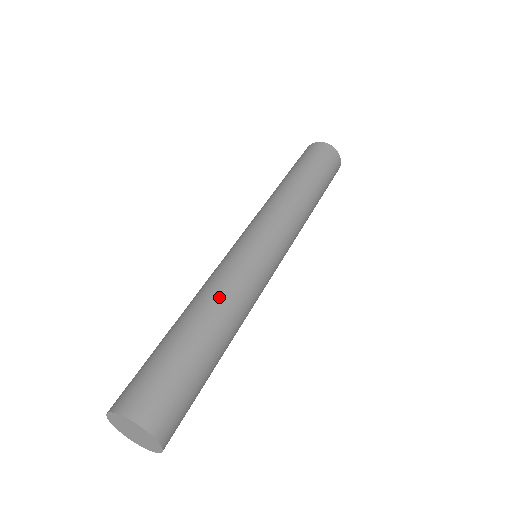
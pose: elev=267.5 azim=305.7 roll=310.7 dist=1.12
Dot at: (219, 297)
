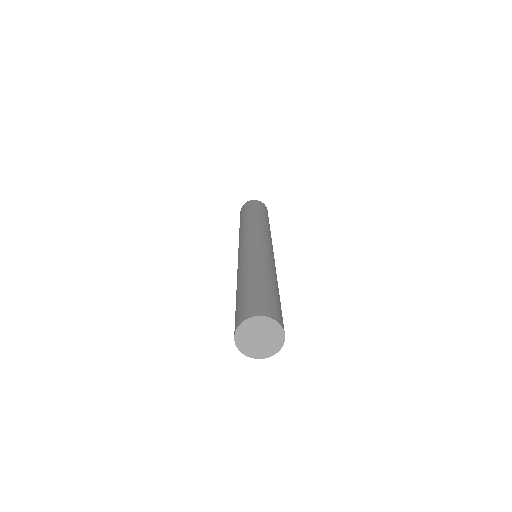
Dot at: (254, 263)
